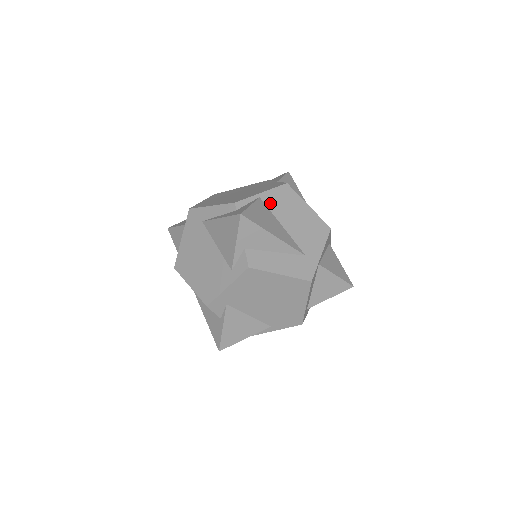
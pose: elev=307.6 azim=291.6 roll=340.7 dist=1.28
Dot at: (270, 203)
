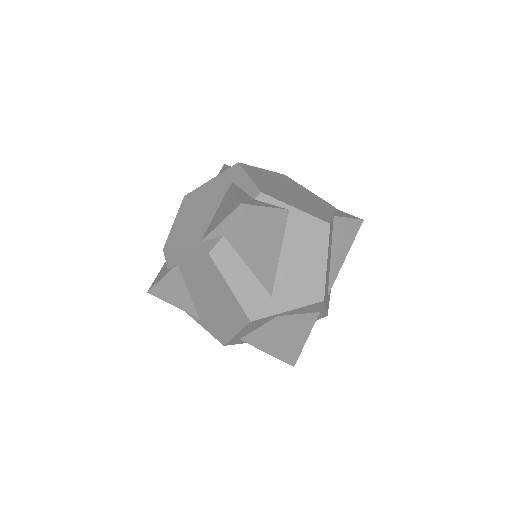
Dot at: (293, 224)
